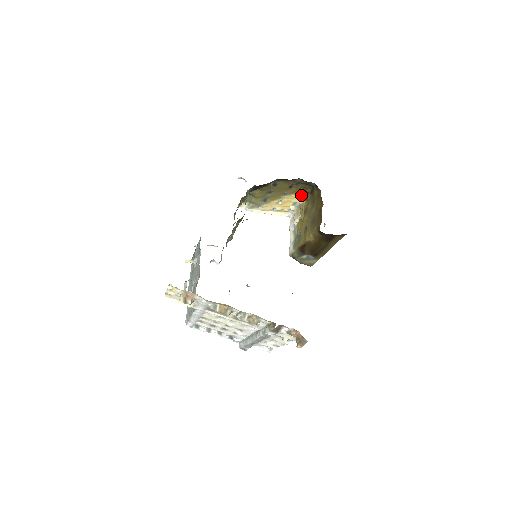
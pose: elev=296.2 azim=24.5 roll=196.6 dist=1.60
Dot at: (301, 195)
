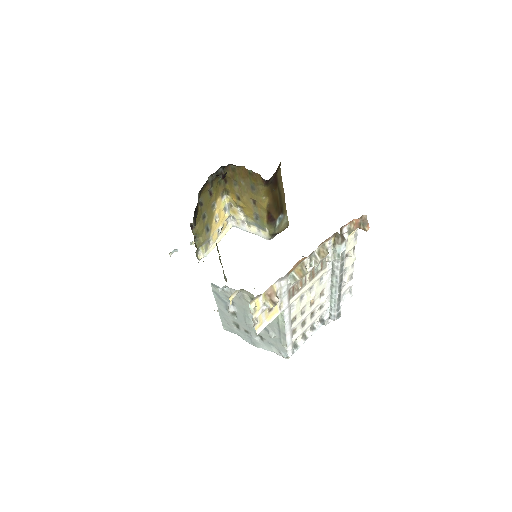
Dot at: (222, 195)
